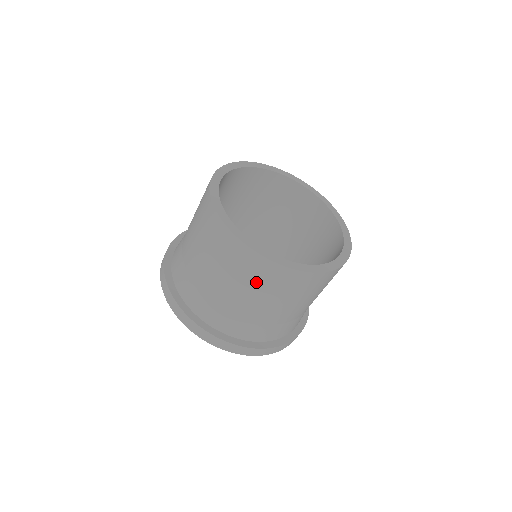
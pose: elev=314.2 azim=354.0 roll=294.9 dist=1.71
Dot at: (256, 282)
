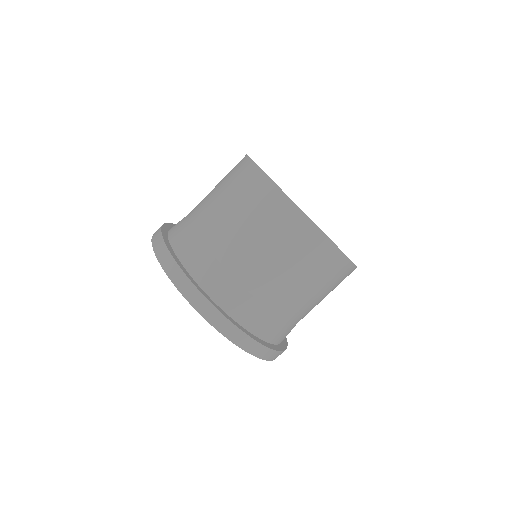
Dot at: (322, 279)
